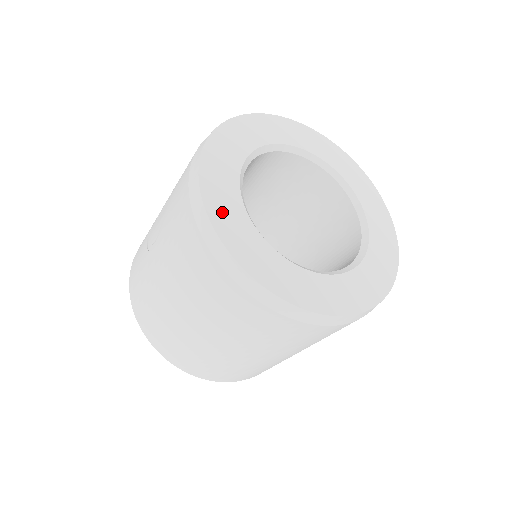
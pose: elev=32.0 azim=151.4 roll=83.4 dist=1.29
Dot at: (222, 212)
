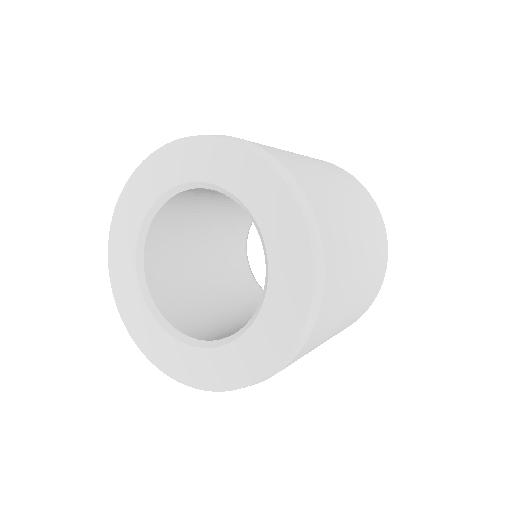
Dot at: (121, 228)
